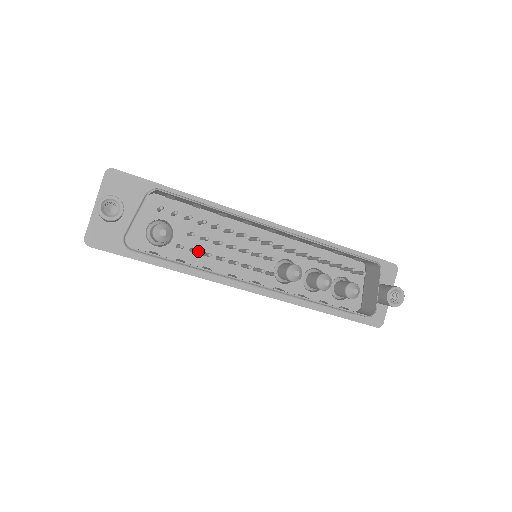
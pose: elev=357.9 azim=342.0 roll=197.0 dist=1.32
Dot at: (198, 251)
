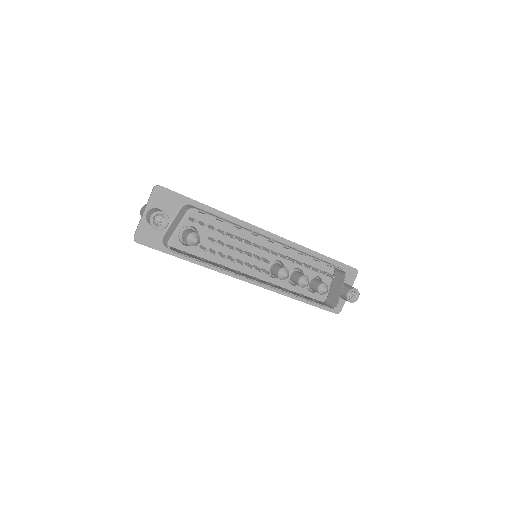
Dot at: (215, 251)
